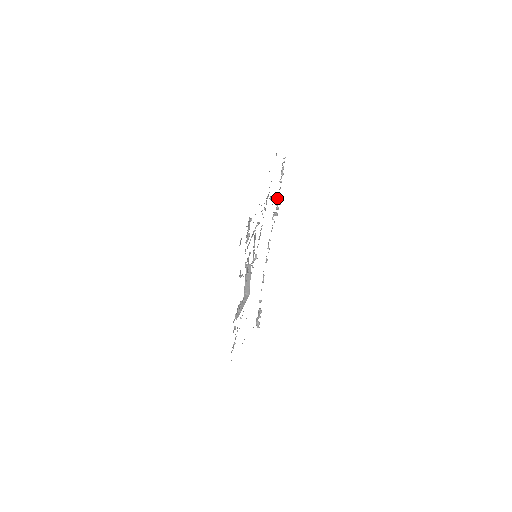
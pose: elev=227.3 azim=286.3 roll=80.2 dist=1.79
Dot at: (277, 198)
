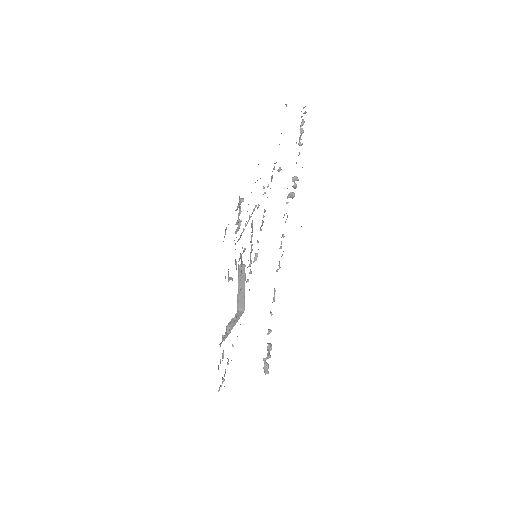
Dot at: occluded
